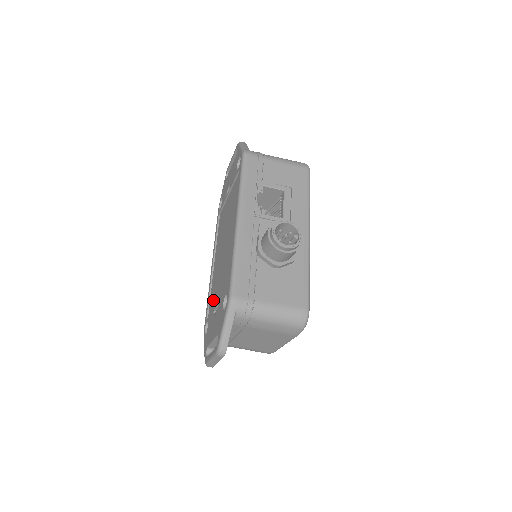
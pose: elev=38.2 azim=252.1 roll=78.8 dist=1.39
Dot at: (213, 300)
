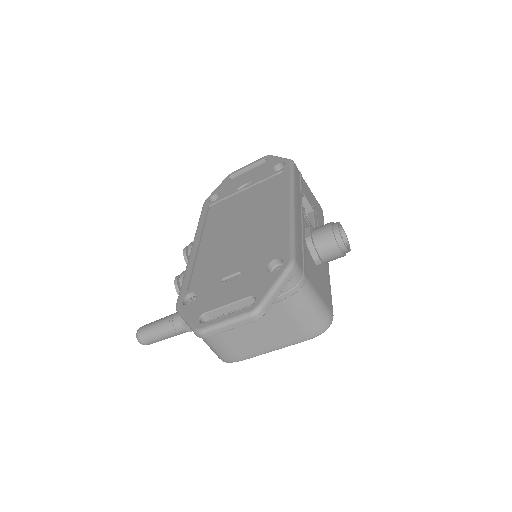
Dot at: (210, 272)
